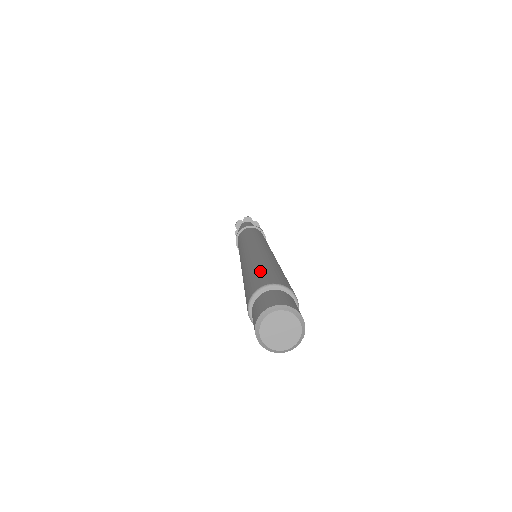
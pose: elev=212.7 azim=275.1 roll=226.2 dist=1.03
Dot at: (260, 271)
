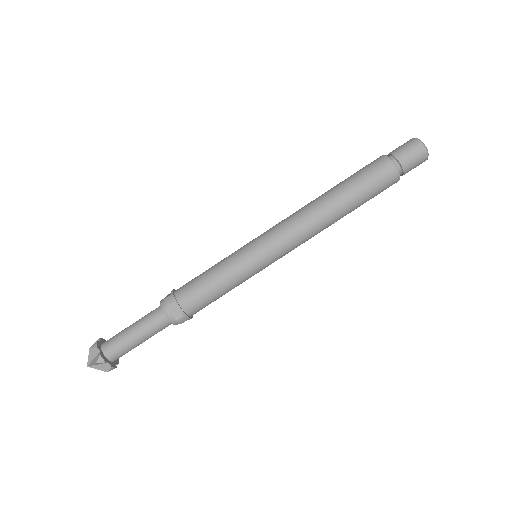
Dot at: occluded
